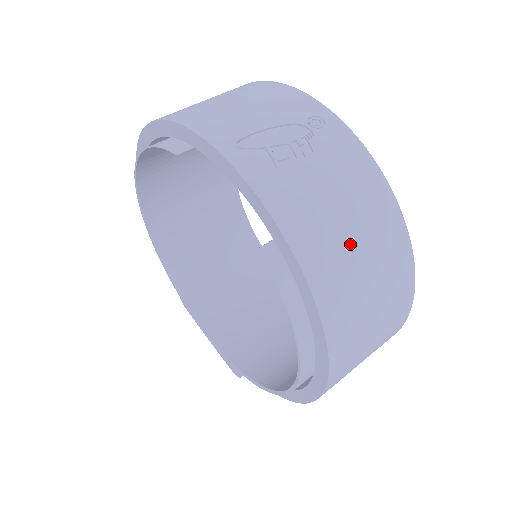
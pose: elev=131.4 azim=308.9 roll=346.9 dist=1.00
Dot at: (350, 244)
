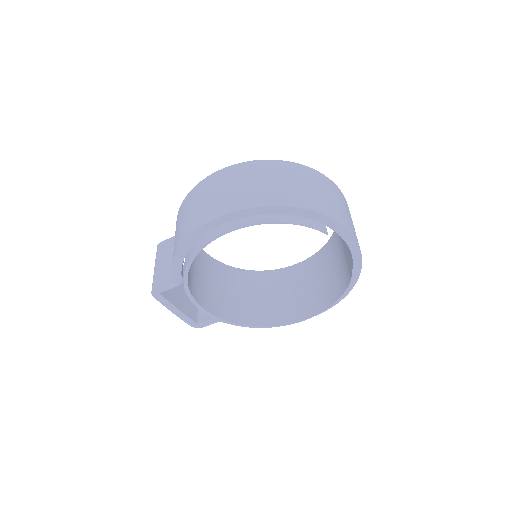
Dot at: occluded
